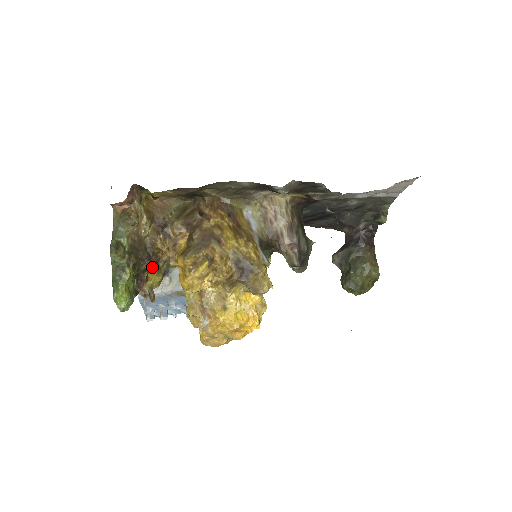
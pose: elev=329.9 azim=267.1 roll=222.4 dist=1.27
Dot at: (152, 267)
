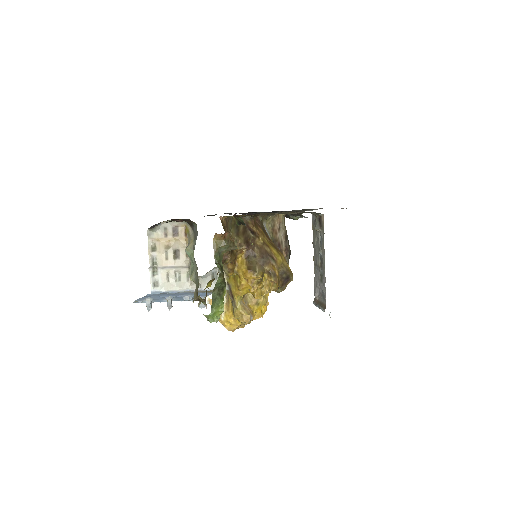
Dot at: occluded
